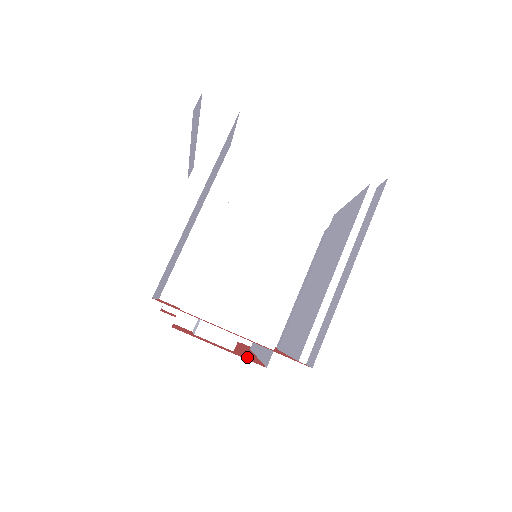
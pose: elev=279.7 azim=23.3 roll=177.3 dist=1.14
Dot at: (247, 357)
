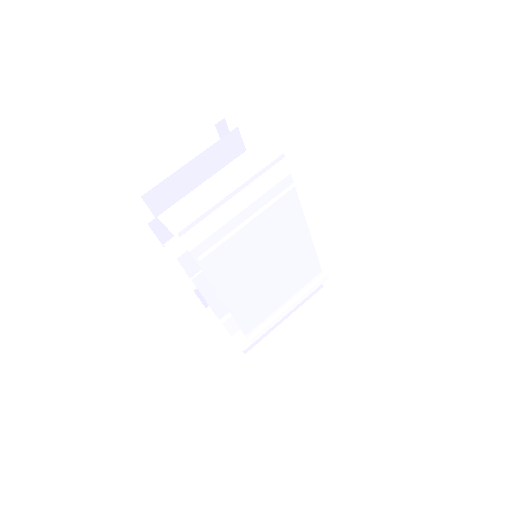
Dot at: occluded
